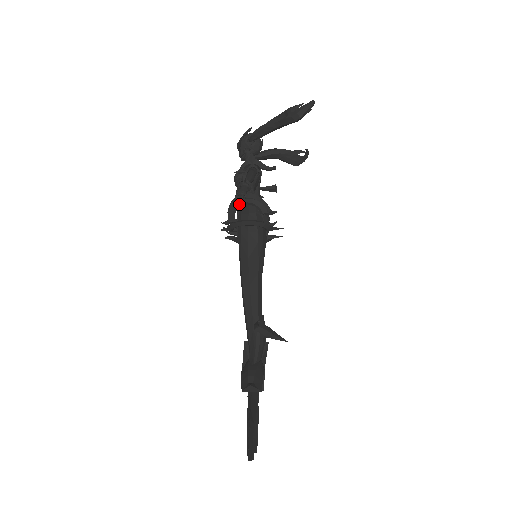
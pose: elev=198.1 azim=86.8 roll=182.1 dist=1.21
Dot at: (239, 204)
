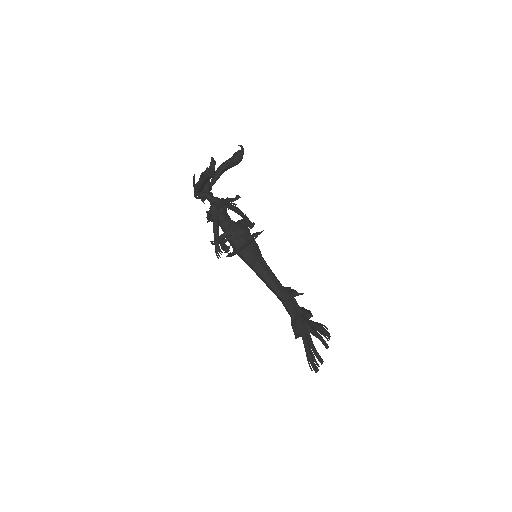
Dot at: (223, 244)
